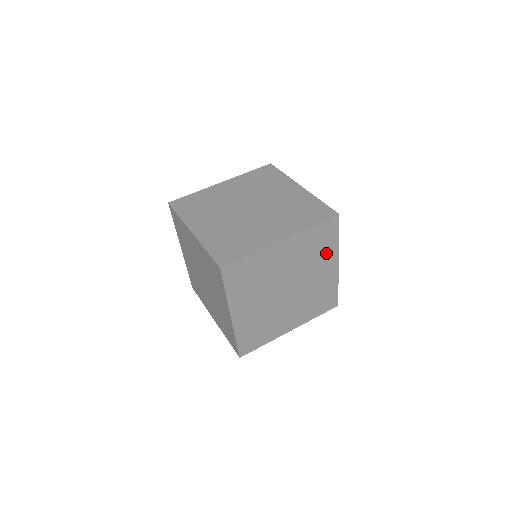
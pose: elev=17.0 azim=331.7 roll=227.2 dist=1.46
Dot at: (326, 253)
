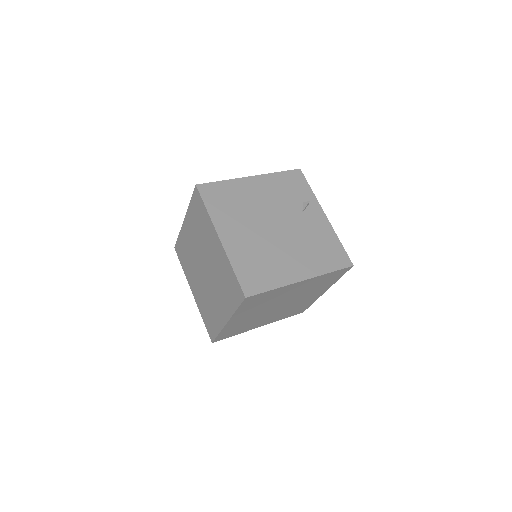
Dot at: (277, 293)
